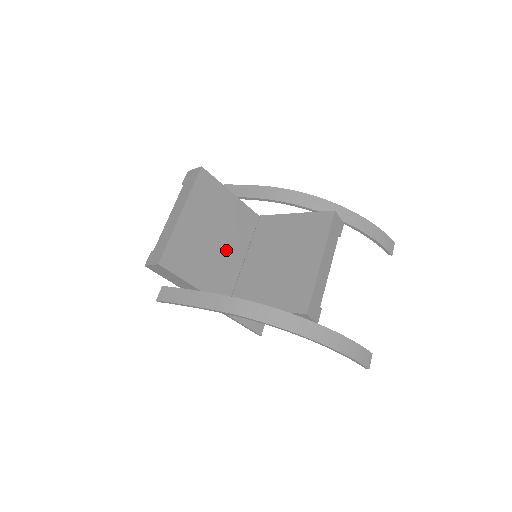
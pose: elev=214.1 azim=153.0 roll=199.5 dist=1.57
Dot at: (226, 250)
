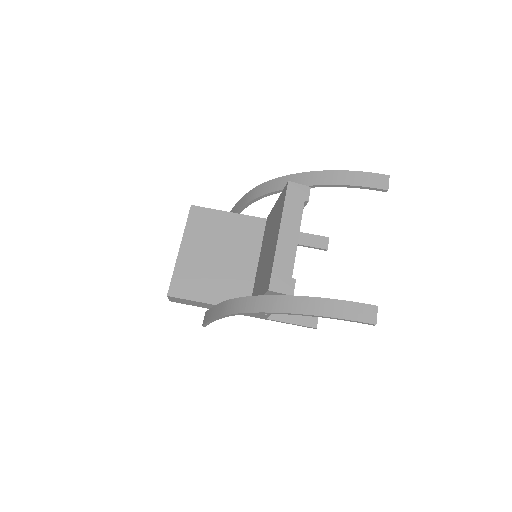
Dot at: (235, 262)
